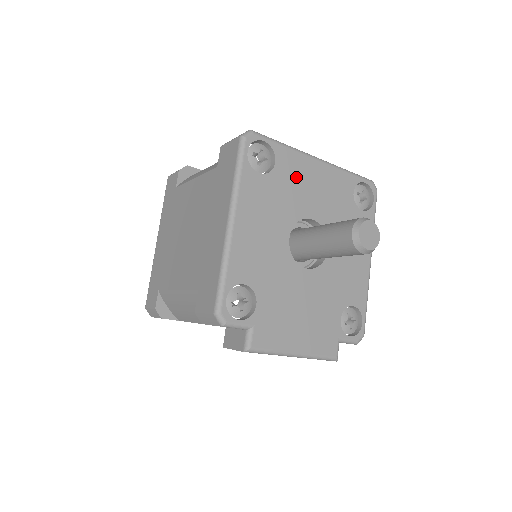
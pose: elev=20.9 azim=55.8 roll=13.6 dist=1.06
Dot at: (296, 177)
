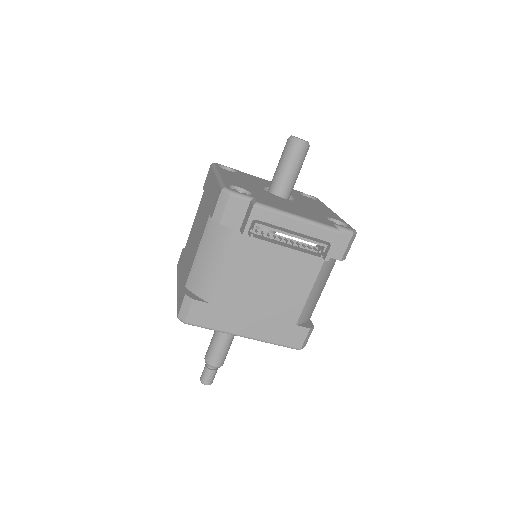
Dot at: occluded
